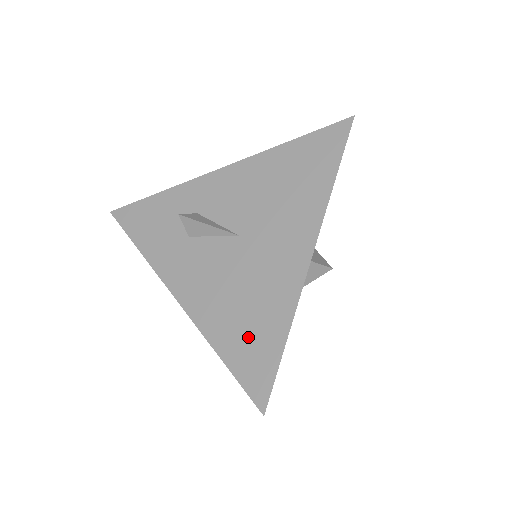
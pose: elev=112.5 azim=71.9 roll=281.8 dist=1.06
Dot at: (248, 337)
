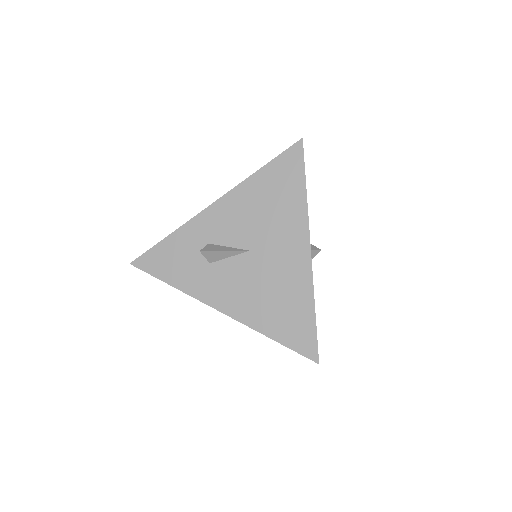
Dot at: (287, 319)
